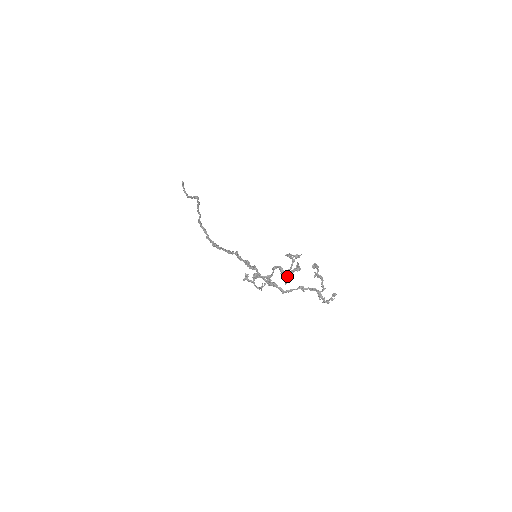
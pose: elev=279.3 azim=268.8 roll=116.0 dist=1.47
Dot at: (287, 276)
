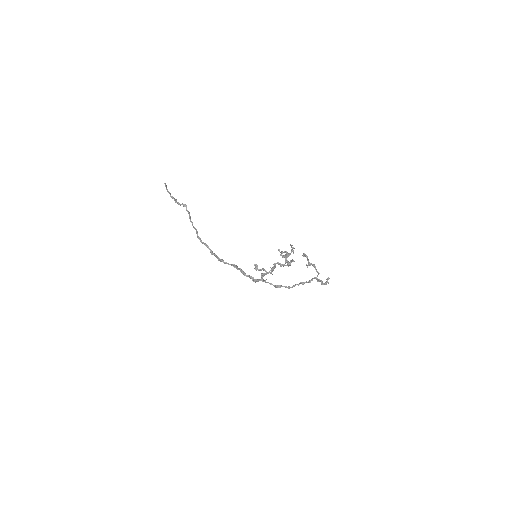
Dot at: (287, 260)
